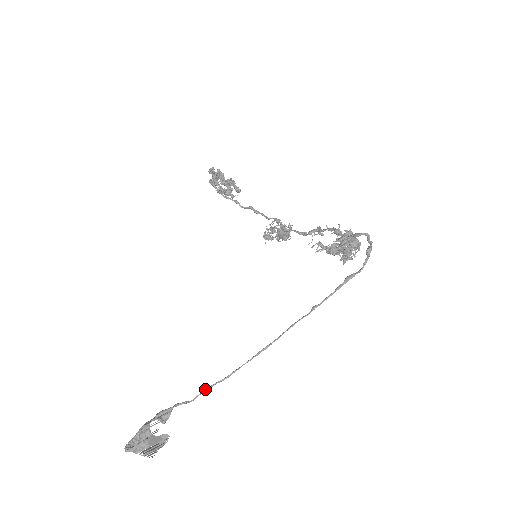
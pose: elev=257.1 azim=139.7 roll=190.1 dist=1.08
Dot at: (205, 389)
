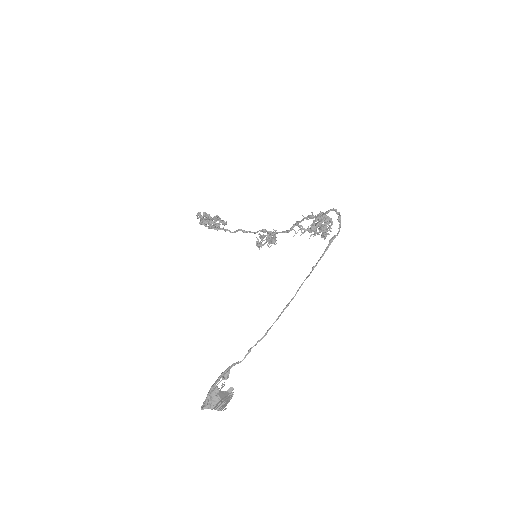
Dot at: (250, 349)
